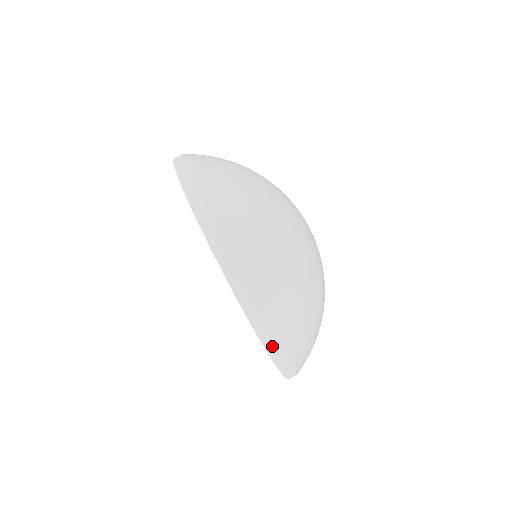
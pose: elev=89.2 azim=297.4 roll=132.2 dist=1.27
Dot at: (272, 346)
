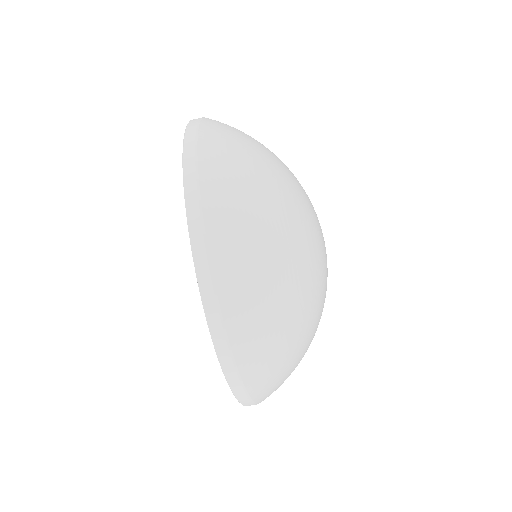
Dot at: occluded
